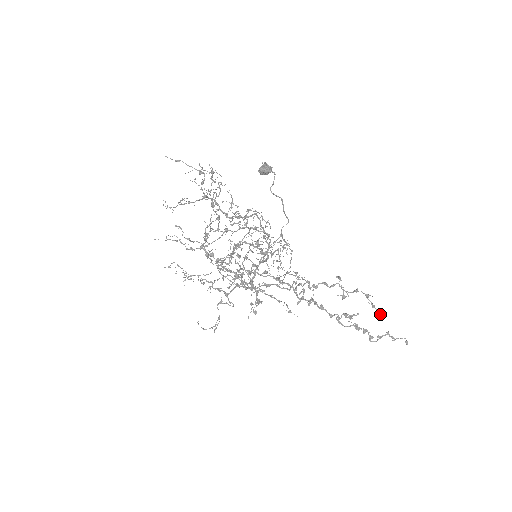
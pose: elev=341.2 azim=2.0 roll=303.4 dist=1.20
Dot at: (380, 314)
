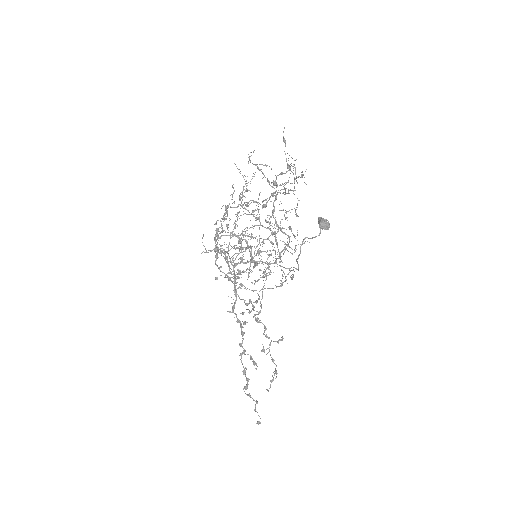
Dot at: (267, 390)
